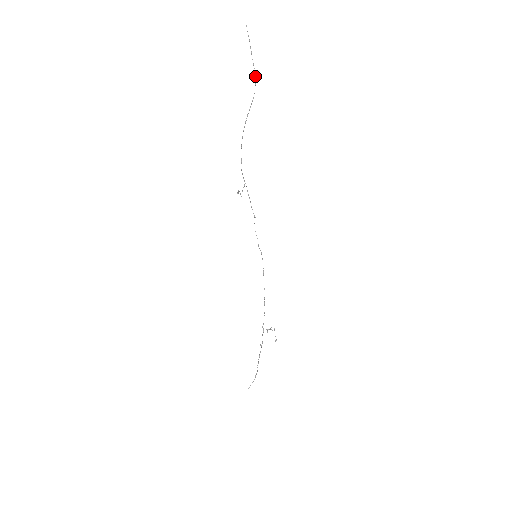
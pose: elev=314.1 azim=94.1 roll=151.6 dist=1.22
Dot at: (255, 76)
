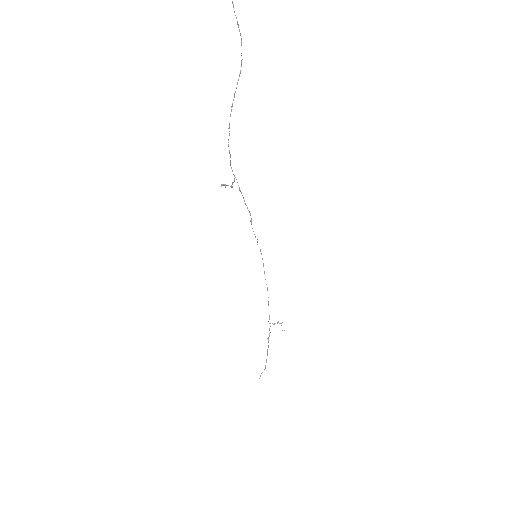
Dot at: occluded
